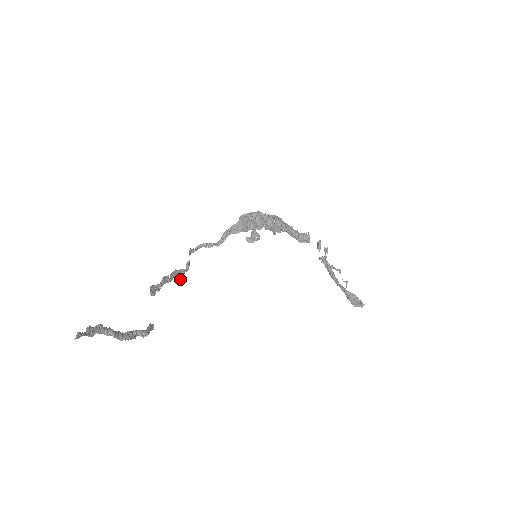
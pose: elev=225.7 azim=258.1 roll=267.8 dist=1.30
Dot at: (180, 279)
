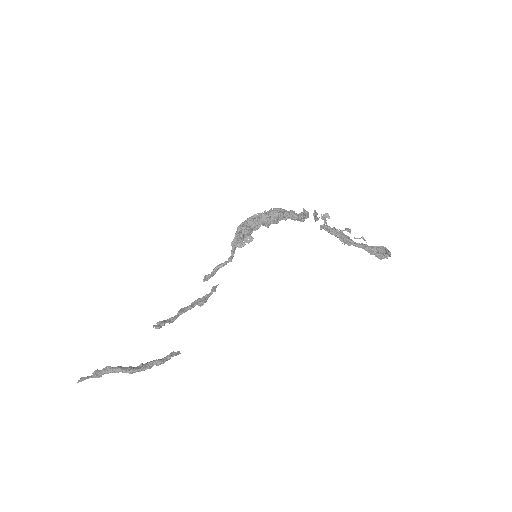
Dot at: (201, 305)
